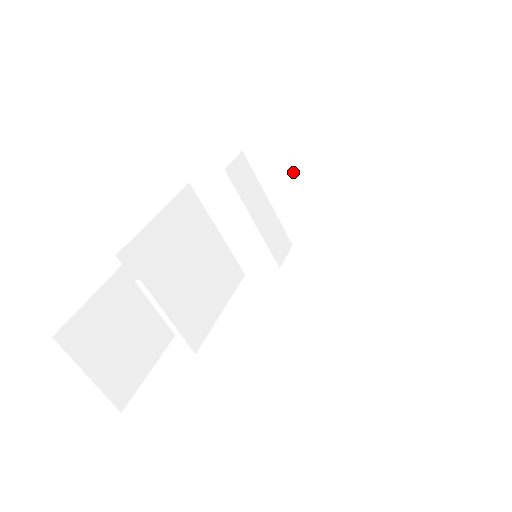
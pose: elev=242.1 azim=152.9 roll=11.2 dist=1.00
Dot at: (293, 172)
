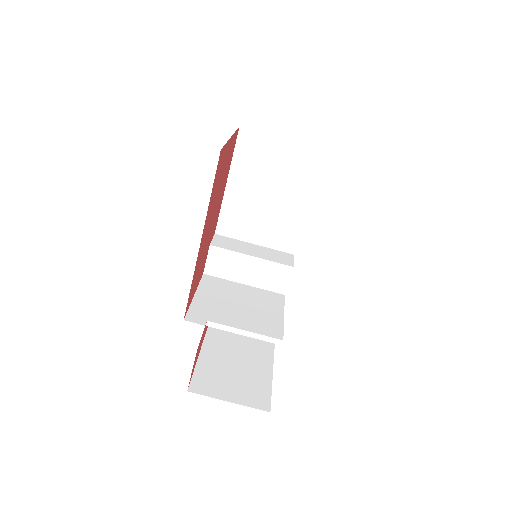
Dot at: (247, 215)
